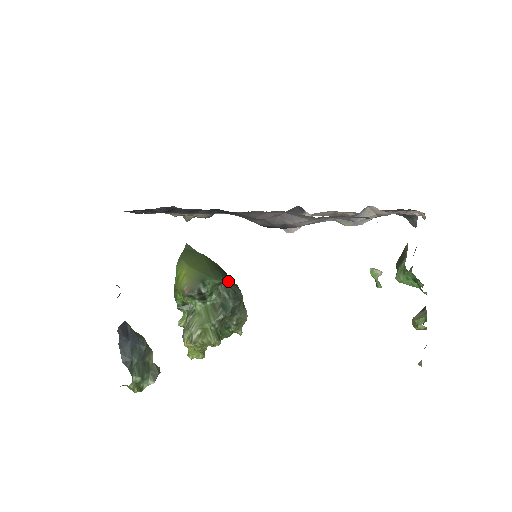
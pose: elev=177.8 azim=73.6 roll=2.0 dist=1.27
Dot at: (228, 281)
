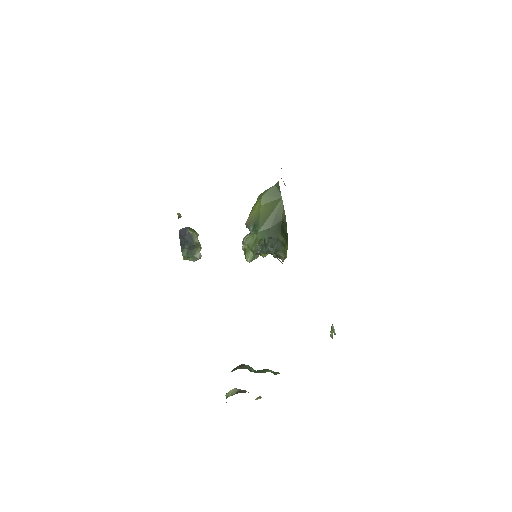
Dot at: (271, 237)
